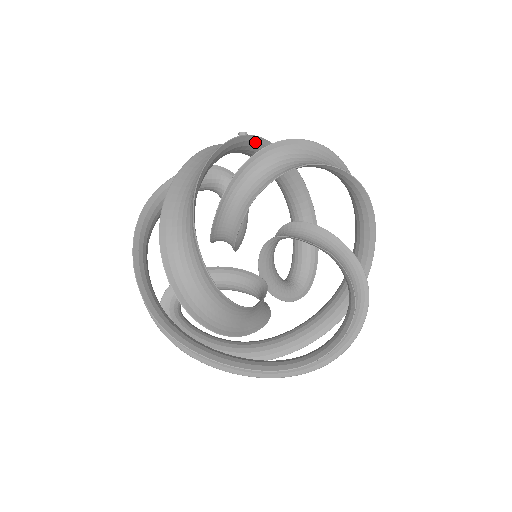
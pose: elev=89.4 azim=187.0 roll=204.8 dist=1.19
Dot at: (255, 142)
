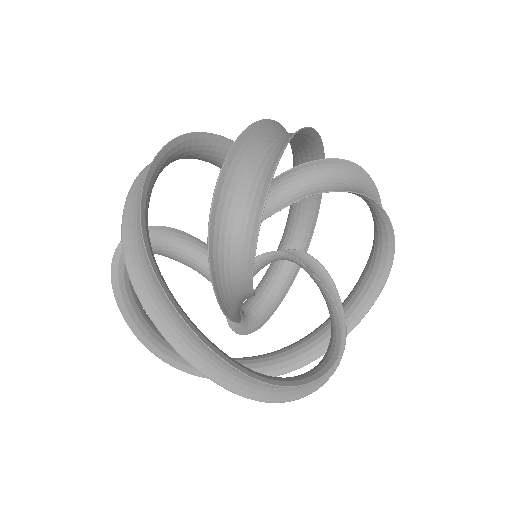
Dot at: occluded
